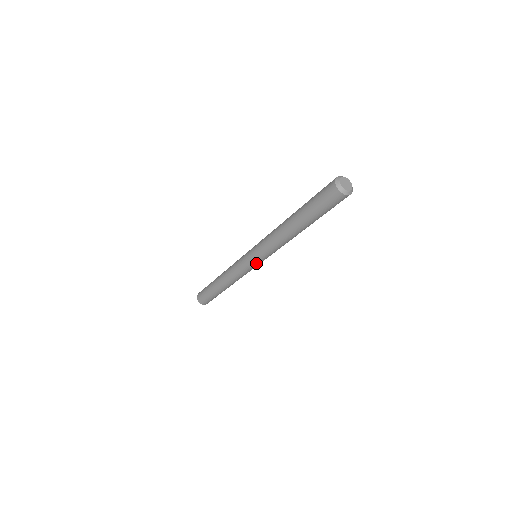
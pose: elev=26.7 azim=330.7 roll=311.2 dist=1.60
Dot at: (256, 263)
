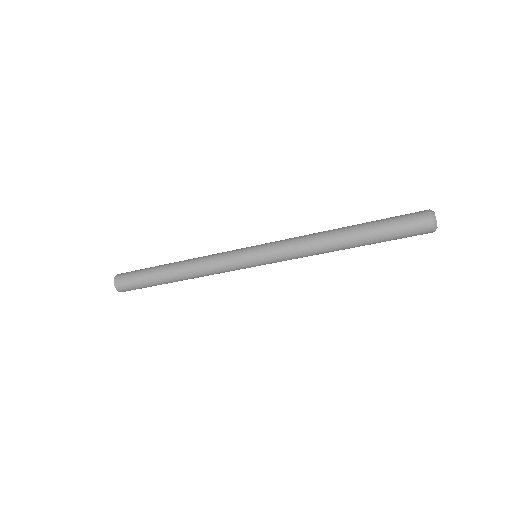
Dot at: (259, 265)
